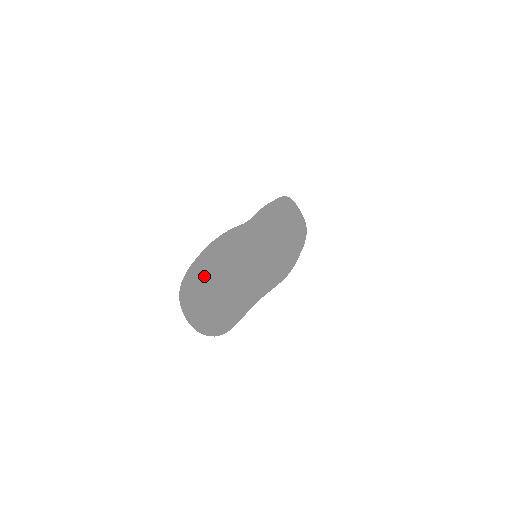
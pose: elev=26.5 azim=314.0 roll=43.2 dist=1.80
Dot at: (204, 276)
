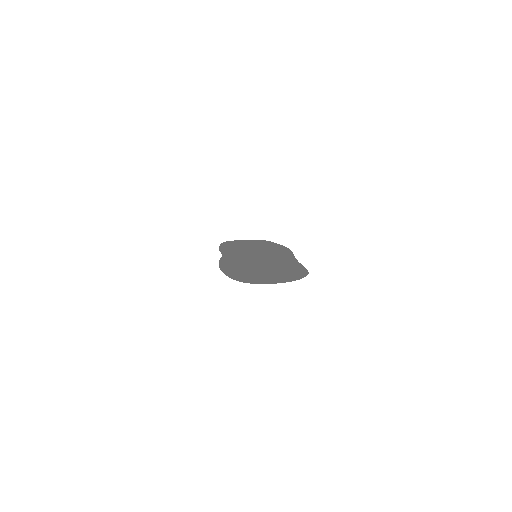
Dot at: (244, 273)
